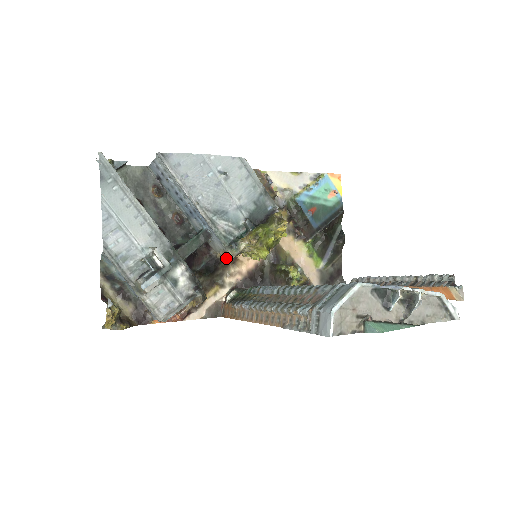
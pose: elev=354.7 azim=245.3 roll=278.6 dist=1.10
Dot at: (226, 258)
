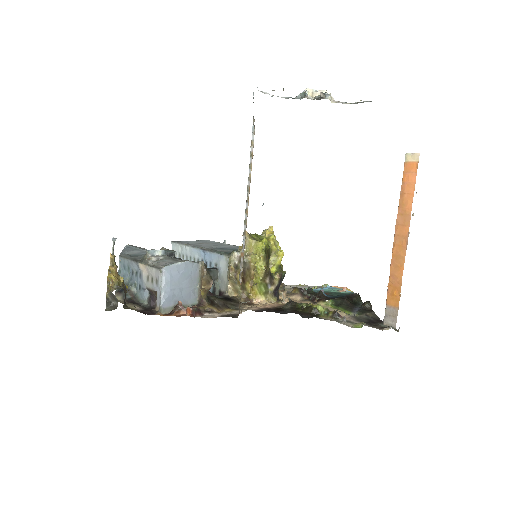
Dot at: (230, 265)
